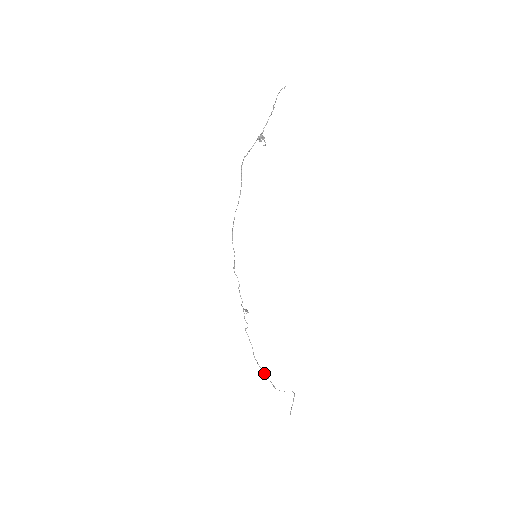
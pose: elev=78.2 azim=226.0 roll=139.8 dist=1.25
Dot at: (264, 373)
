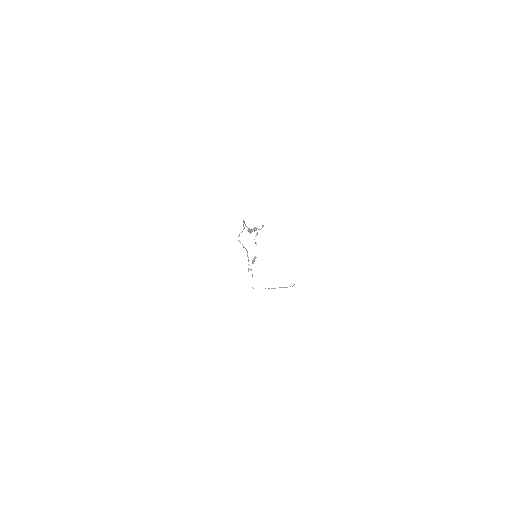
Dot at: occluded
